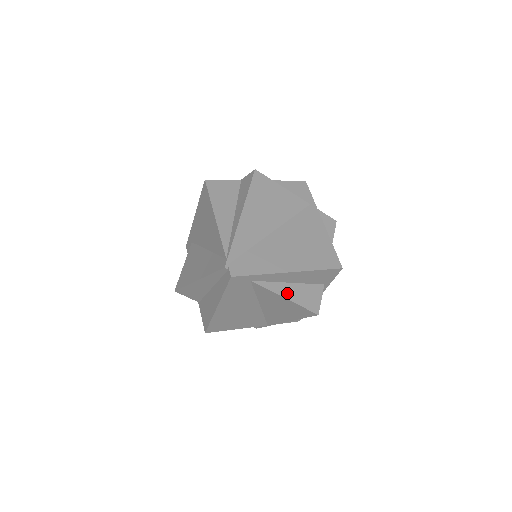
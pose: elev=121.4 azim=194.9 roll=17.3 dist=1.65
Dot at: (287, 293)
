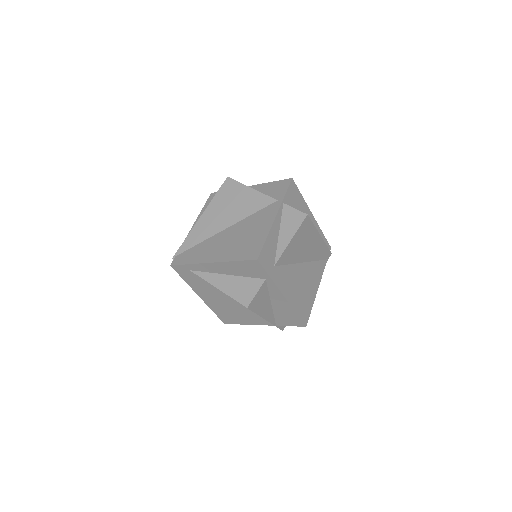
Dot at: (220, 283)
